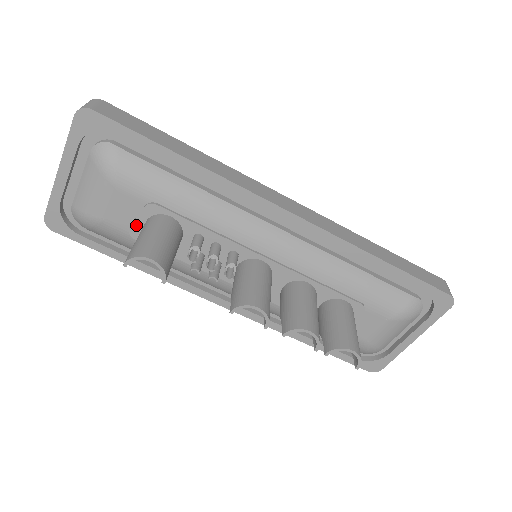
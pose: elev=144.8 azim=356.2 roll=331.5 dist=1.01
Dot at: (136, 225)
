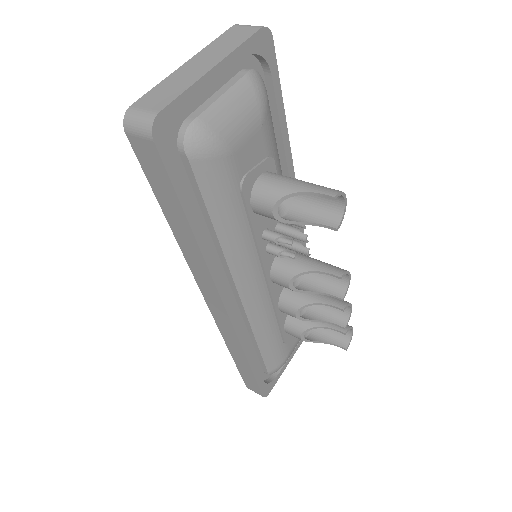
Dot at: (252, 175)
